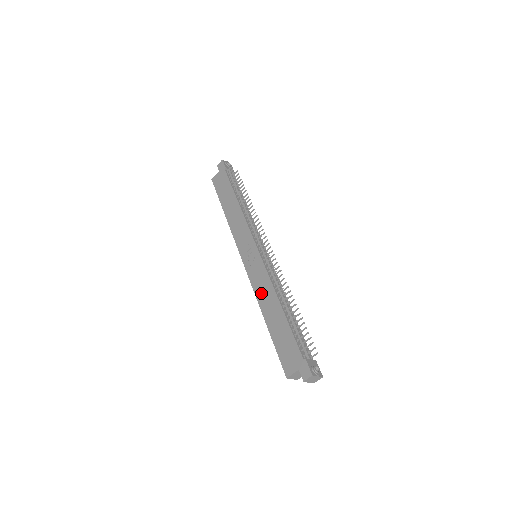
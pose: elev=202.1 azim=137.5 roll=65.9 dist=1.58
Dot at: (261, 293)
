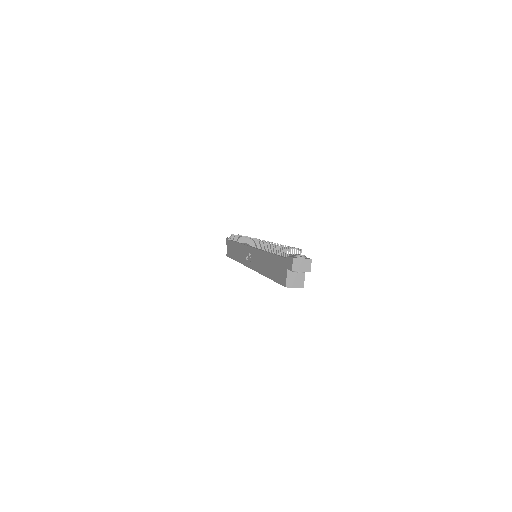
Dot at: (259, 265)
